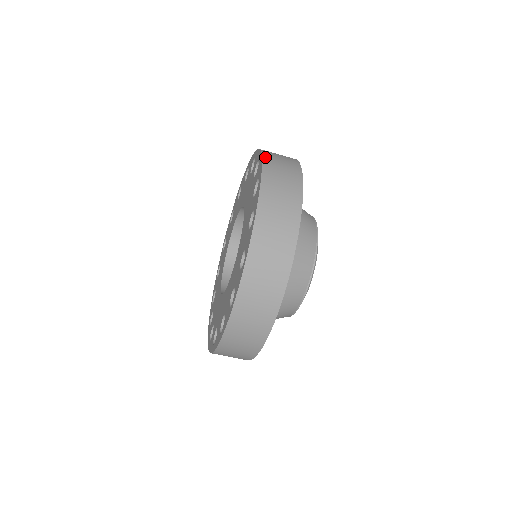
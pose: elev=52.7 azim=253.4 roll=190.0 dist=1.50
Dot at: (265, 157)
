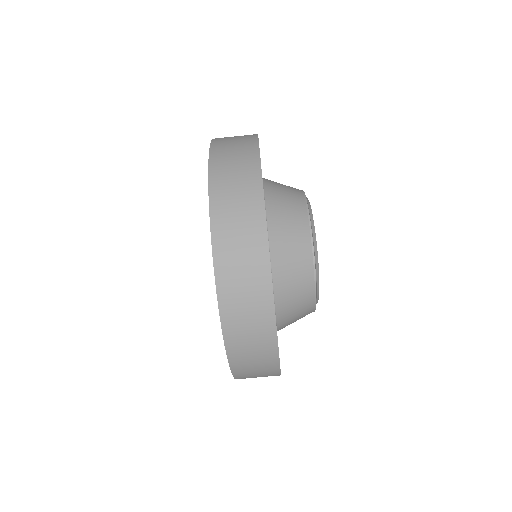
Dot at: (212, 186)
